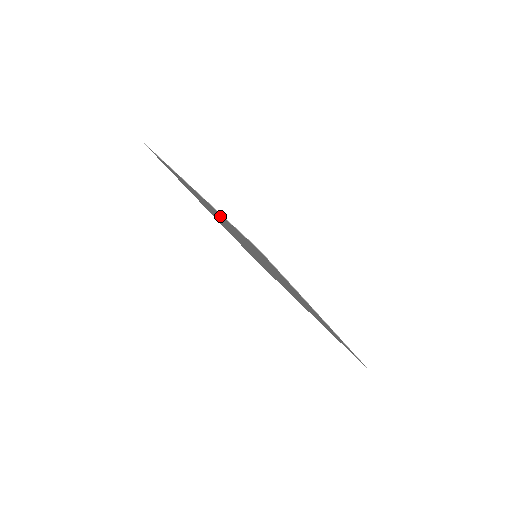
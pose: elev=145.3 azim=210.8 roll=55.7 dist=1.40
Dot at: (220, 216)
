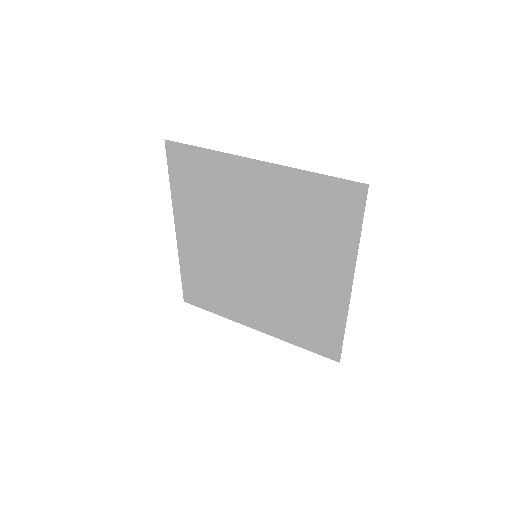
Dot at: (284, 187)
